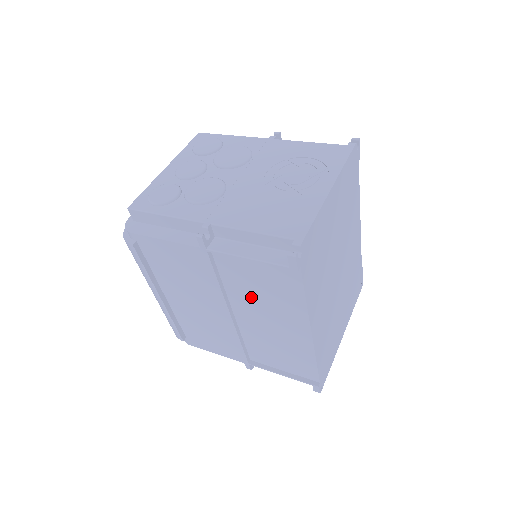
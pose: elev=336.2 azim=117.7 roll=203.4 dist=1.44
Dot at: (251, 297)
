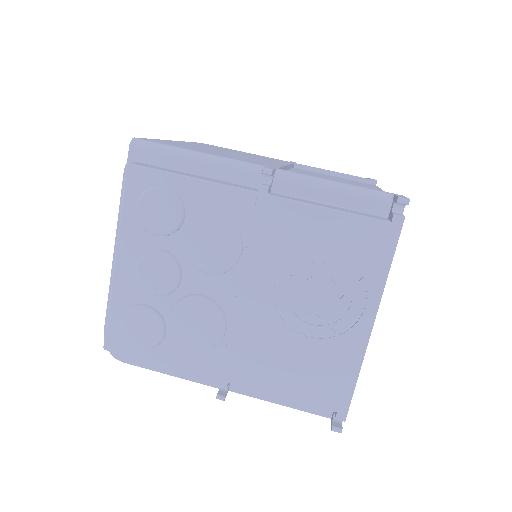
Dot at: occluded
